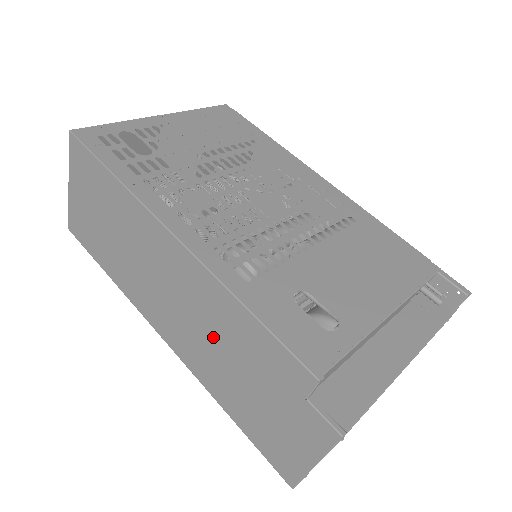
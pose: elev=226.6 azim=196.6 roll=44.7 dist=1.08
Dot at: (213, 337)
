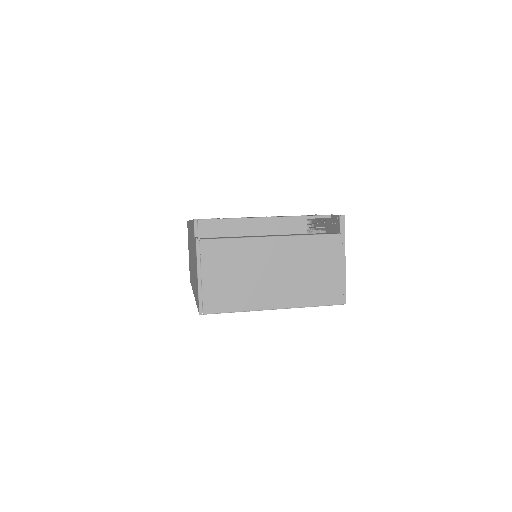
Dot at: occluded
